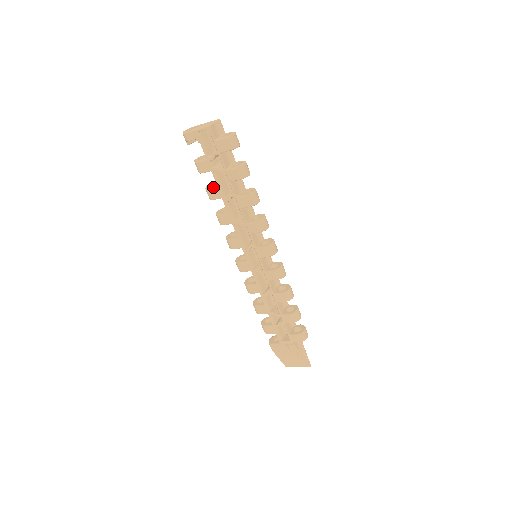
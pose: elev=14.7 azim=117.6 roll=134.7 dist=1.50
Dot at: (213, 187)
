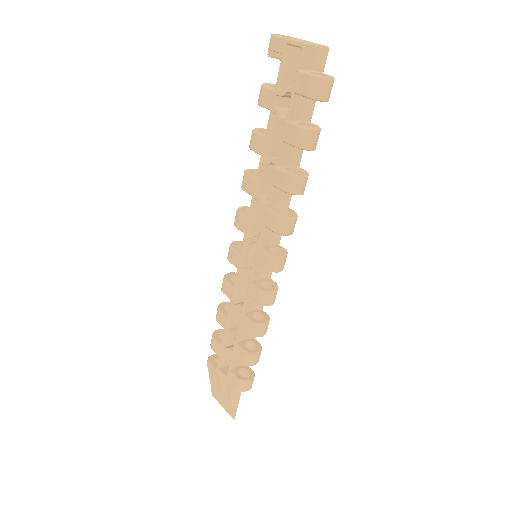
Dot at: (261, 133)
